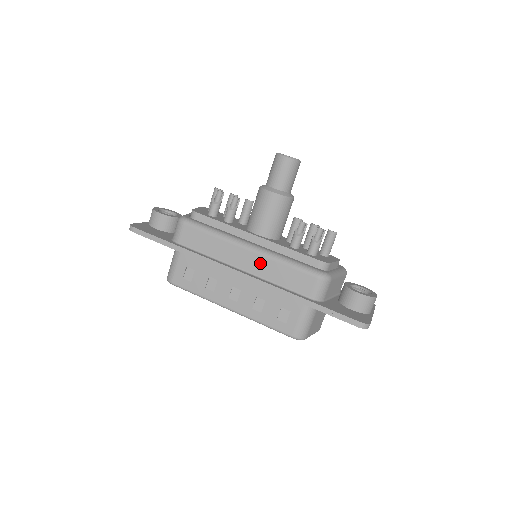
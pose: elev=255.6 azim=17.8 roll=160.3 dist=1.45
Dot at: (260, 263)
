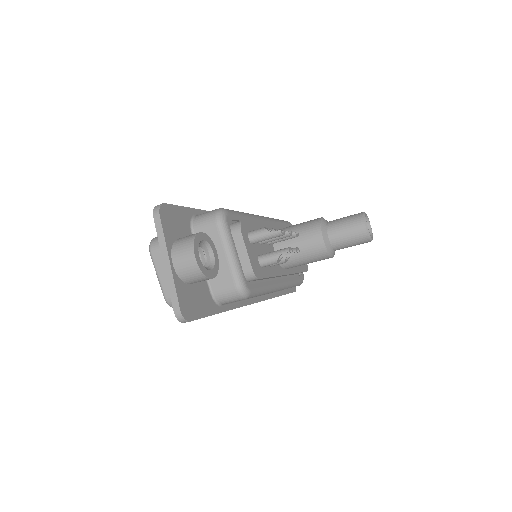
Dot at: occluded
